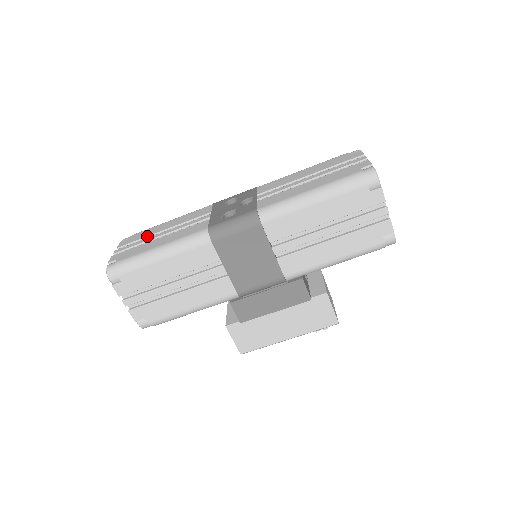
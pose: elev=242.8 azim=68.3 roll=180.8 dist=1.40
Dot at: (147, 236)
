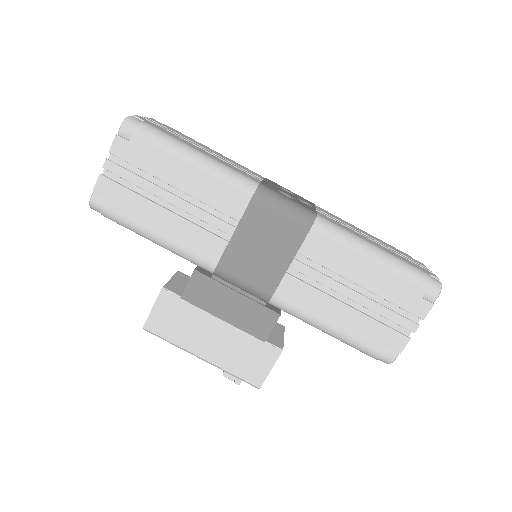
Dot at: (186, 138)
